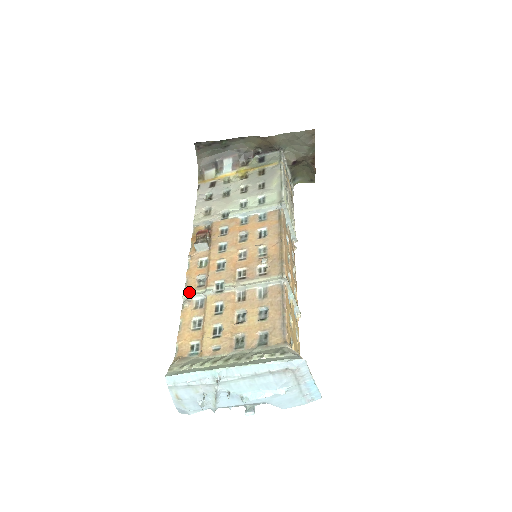
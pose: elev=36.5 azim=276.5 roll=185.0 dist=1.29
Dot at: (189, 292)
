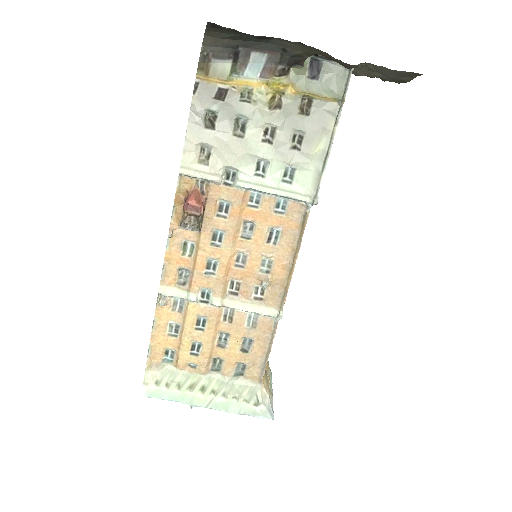
Dot at: (167, 288)
